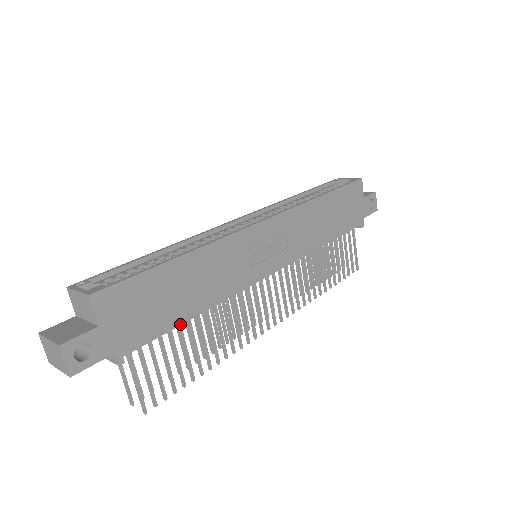
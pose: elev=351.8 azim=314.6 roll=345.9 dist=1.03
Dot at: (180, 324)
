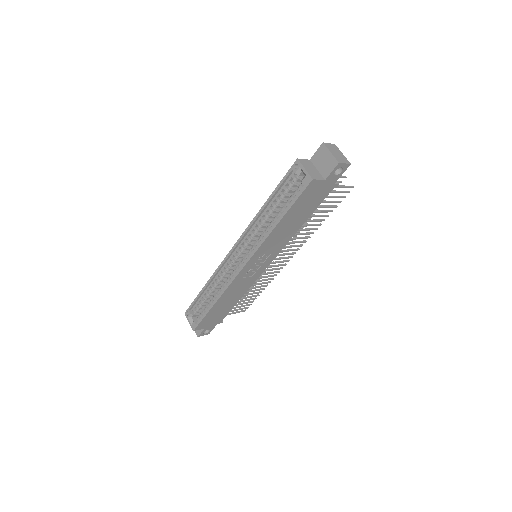
Dot at: occluded
